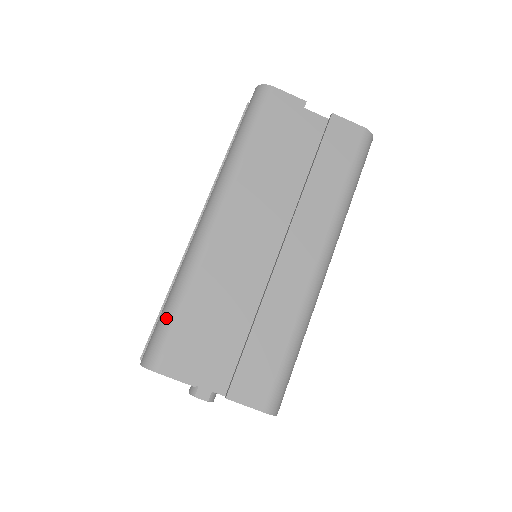
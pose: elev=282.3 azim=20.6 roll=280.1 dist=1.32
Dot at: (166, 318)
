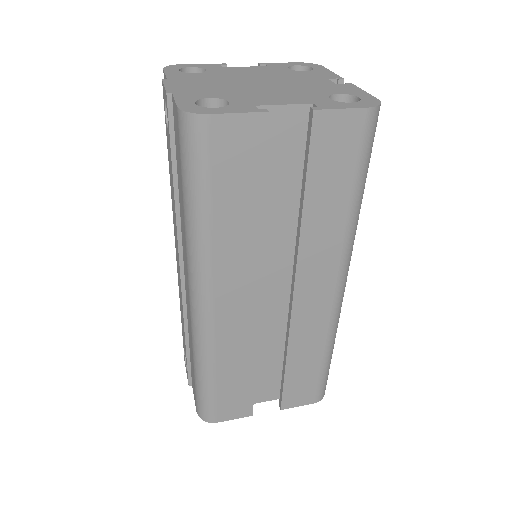
Dot at: (203, 390)
